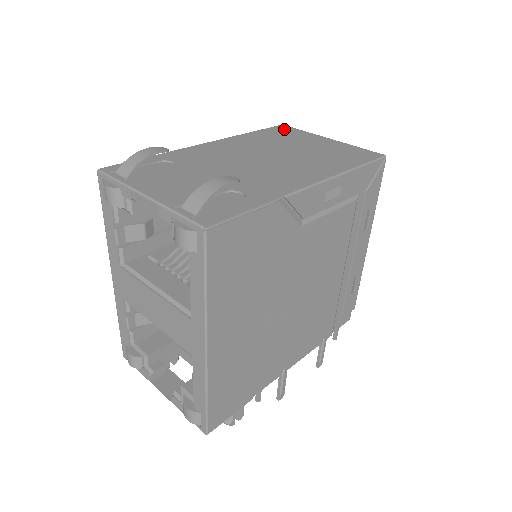
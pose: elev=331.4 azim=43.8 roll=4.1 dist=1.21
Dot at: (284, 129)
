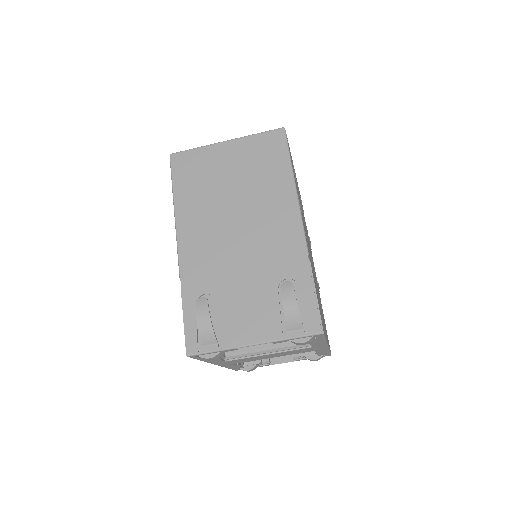
Dot at: (183, 162)
